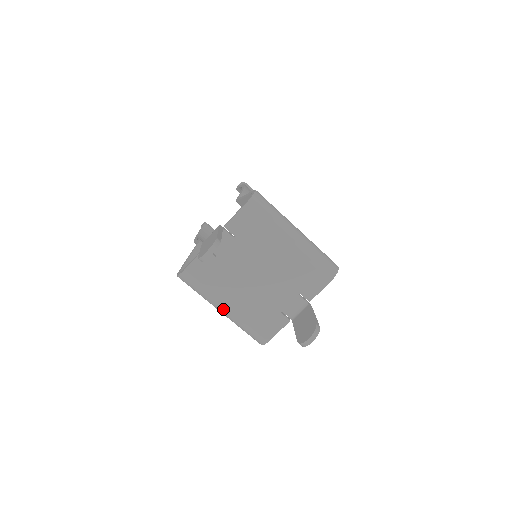
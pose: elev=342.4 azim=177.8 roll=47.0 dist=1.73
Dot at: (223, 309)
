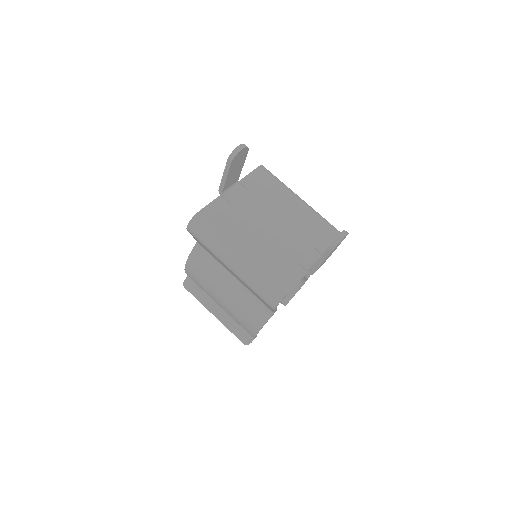
Dot at: (237, 255)
